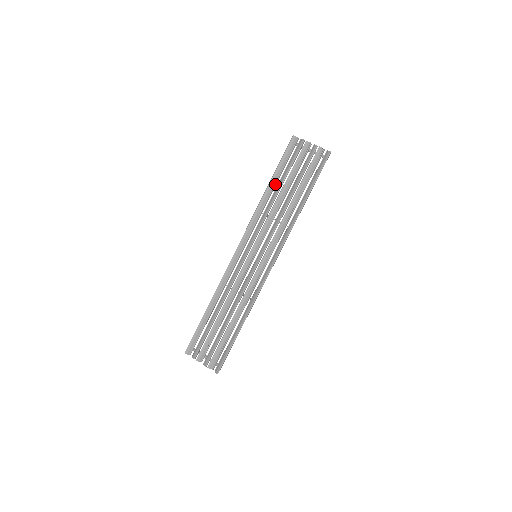
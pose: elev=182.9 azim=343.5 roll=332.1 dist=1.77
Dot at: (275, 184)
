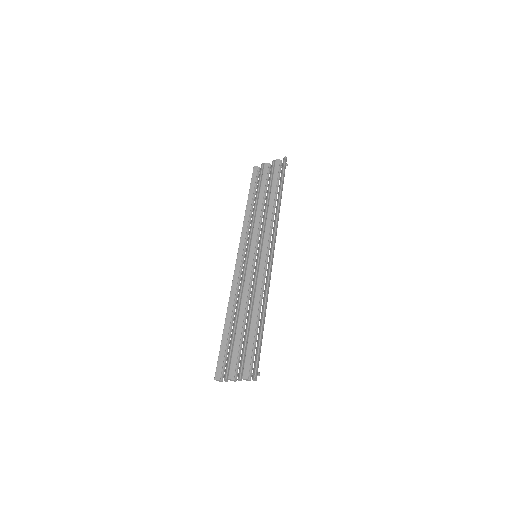
Dot at: (253, 202)
